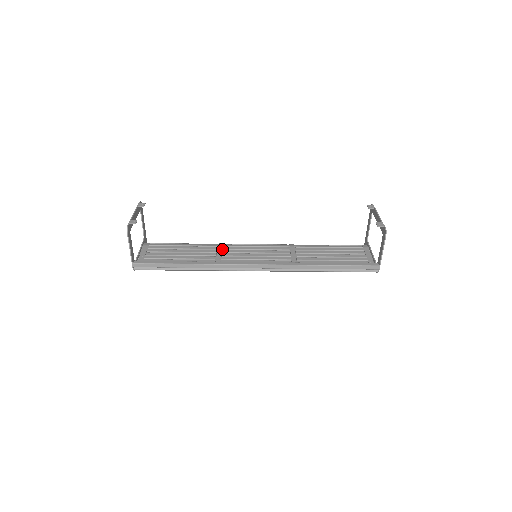
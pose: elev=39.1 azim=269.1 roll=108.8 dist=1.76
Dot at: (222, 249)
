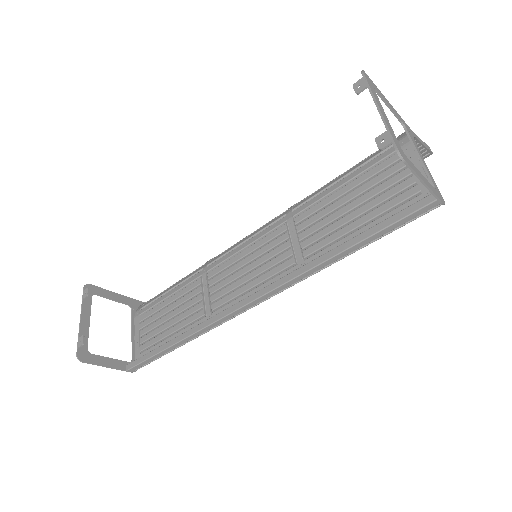
Dot at: (208, 279)
